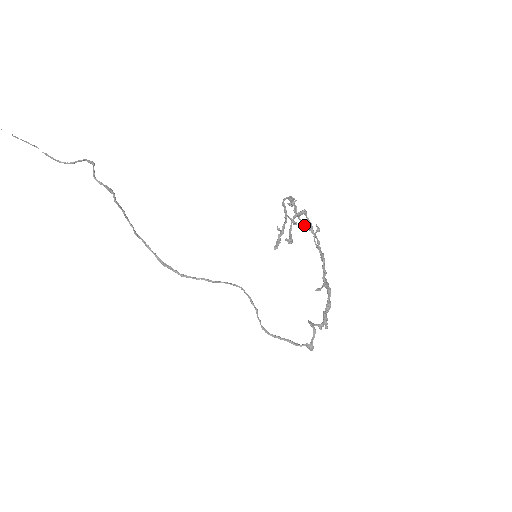
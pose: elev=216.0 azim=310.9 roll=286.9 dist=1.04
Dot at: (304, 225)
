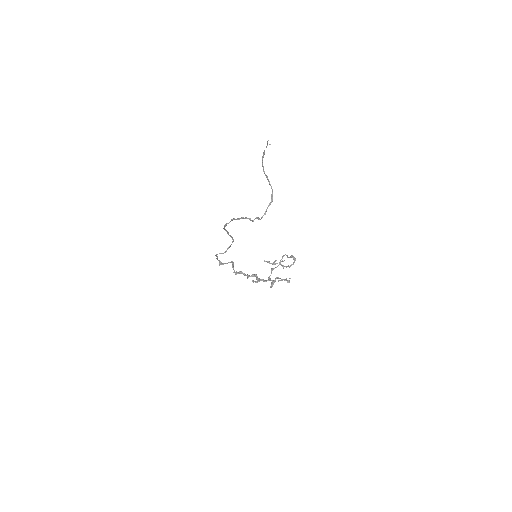
Dot at: occluded
